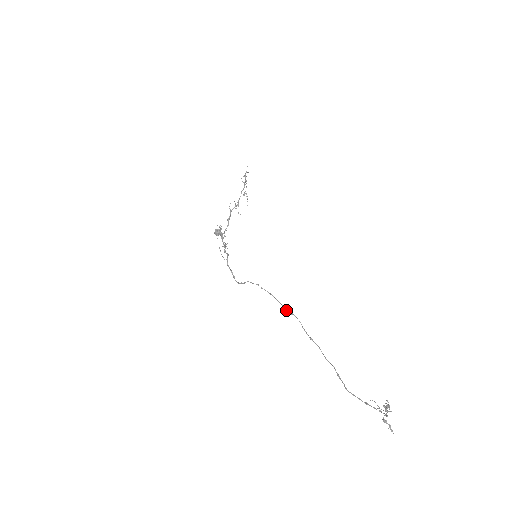
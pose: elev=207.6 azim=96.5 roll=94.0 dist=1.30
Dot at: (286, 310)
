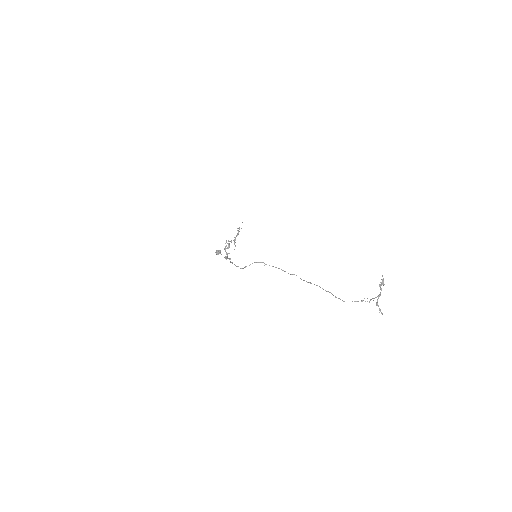
Dot at: (288, 273)
